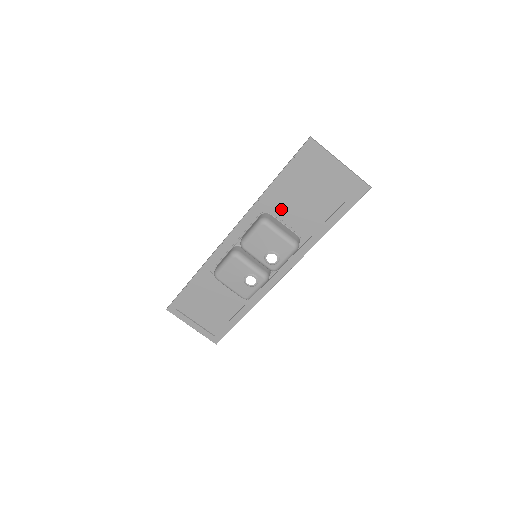
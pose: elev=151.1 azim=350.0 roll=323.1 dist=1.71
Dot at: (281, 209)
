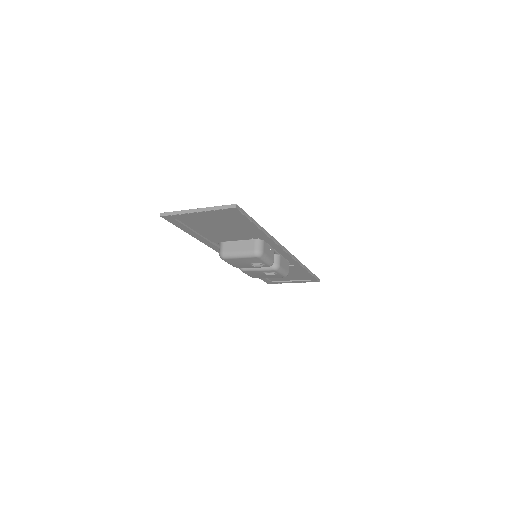
Dot at: (222, 239)
